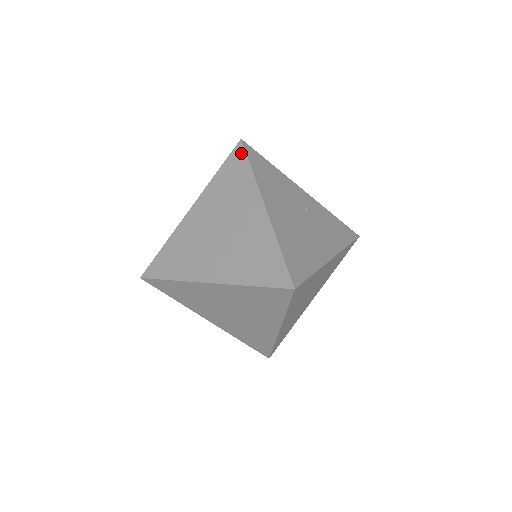
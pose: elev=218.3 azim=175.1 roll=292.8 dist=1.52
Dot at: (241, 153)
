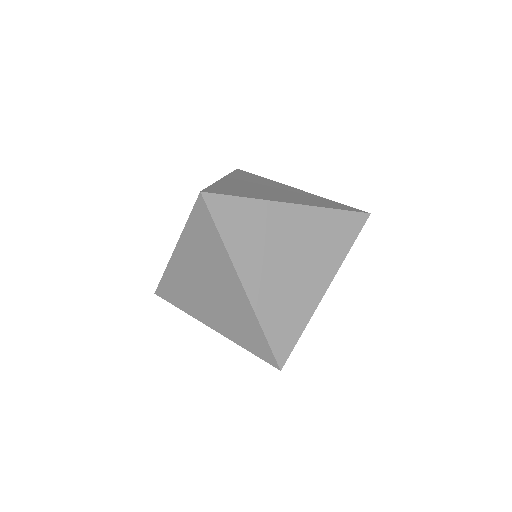
Dot at: (360, 225)
